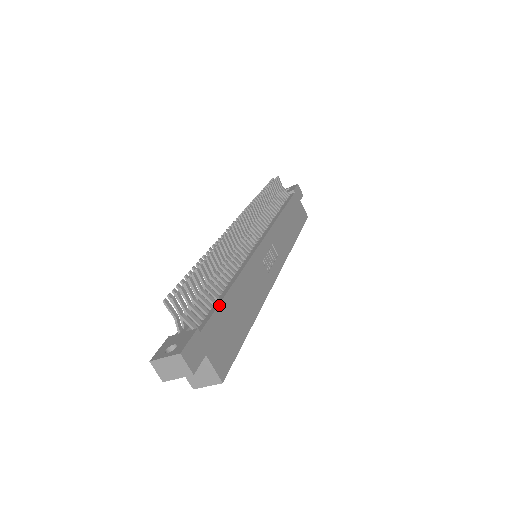
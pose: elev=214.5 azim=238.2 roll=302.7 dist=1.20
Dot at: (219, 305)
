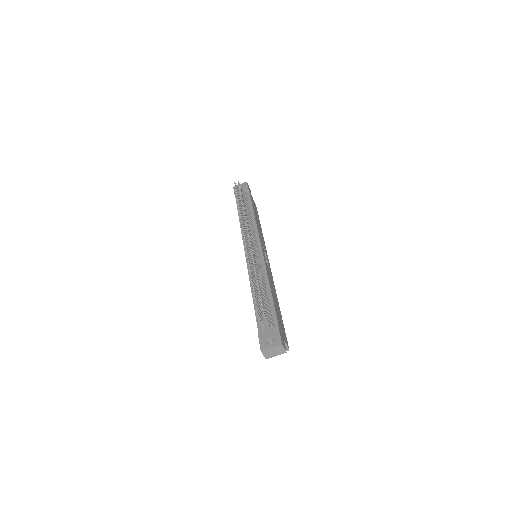
Dot at: (274, 306)
